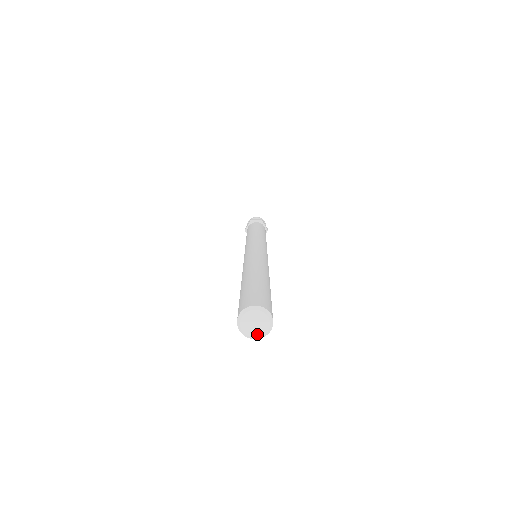
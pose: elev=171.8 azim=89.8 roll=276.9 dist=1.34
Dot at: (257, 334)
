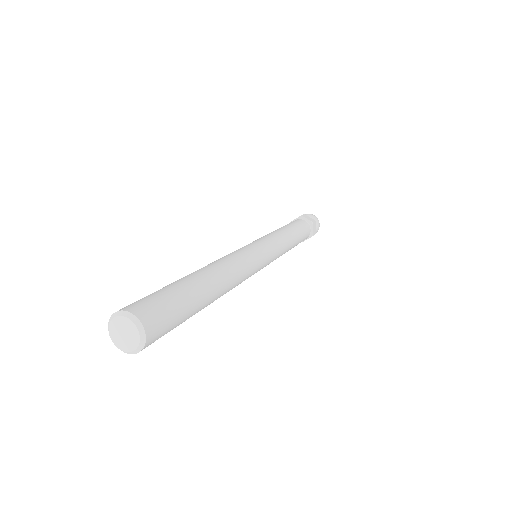
Dot at: (122, 346)
